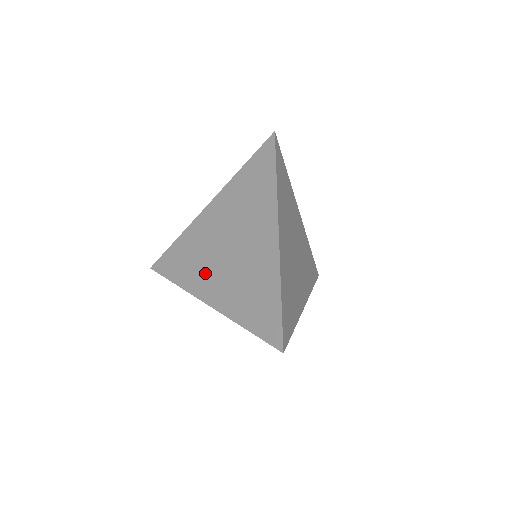
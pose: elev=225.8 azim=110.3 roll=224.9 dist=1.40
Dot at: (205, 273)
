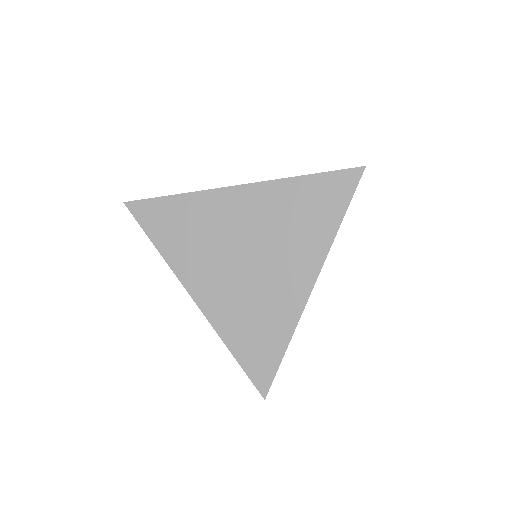
Dot at: (204, 264)
